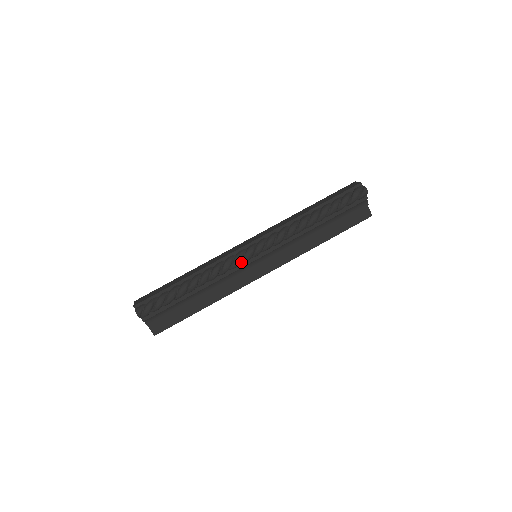
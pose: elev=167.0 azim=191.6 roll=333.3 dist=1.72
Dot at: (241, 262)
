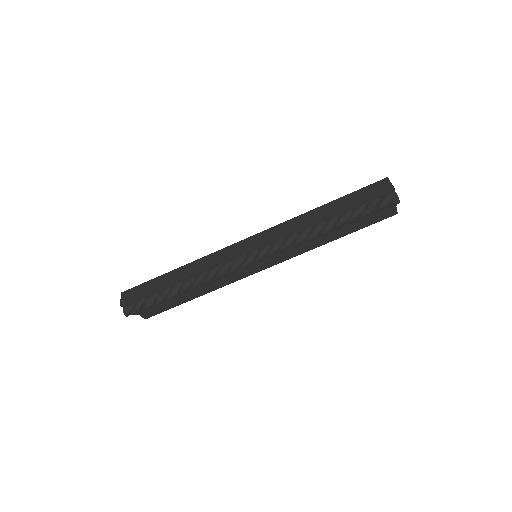
Dot at: occluded
